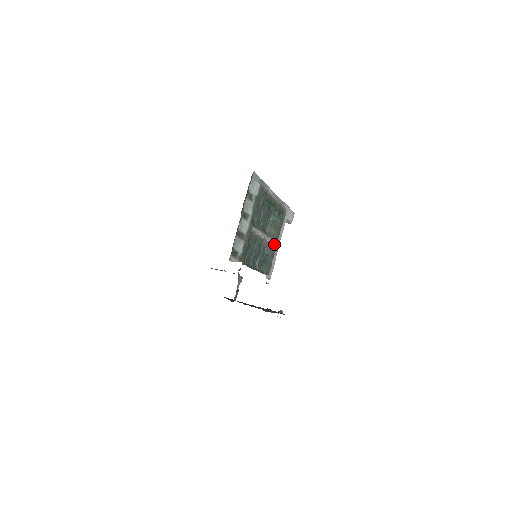
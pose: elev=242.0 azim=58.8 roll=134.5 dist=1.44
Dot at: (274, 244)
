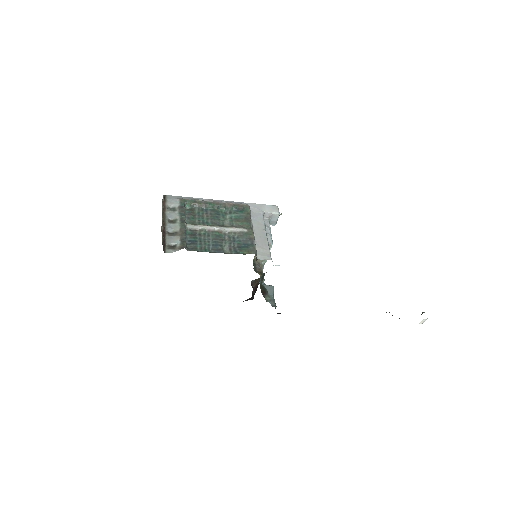
Dot at: (245, 230)
